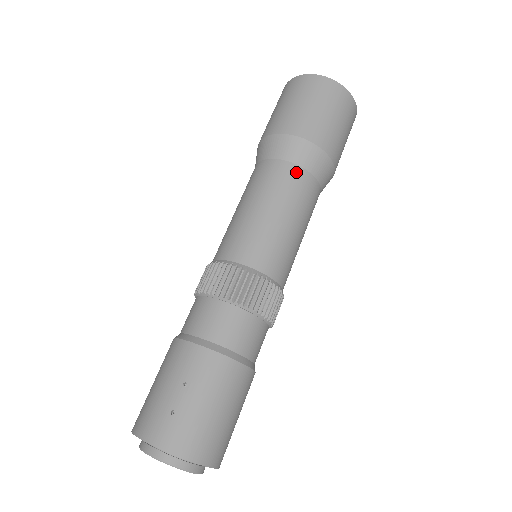
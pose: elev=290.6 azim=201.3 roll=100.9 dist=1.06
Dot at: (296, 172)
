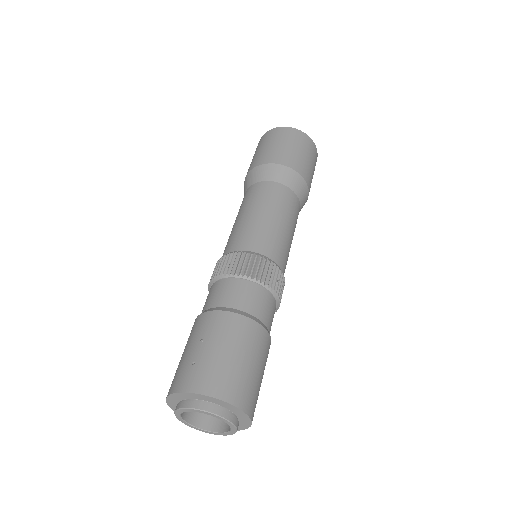
Dot at: (270, 185)
